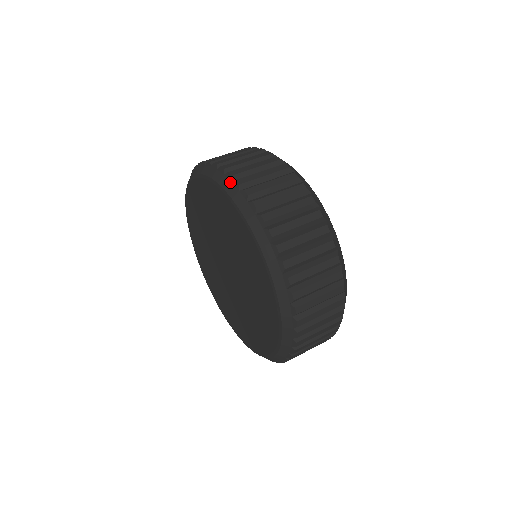
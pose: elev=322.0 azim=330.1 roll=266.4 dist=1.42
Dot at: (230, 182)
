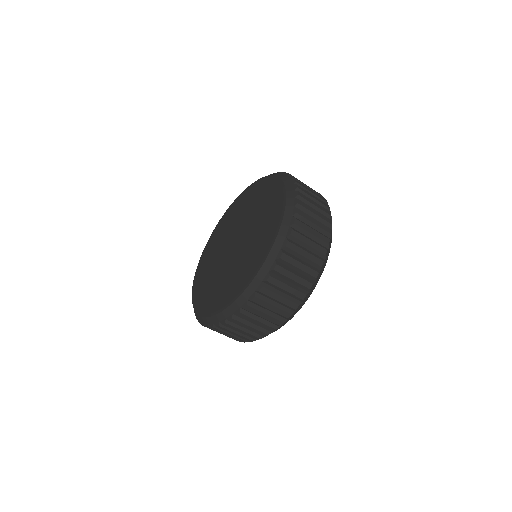
Dot at: (290, 179)
